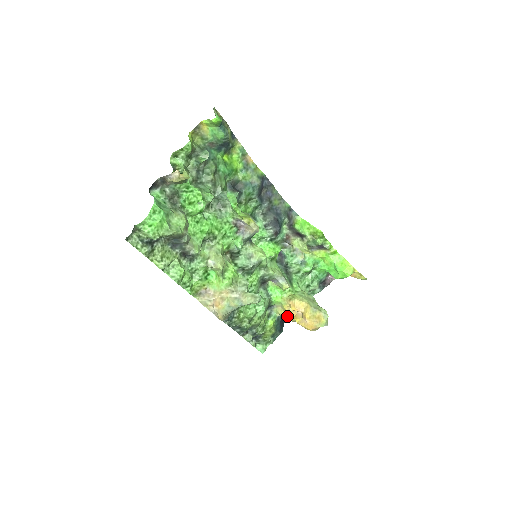
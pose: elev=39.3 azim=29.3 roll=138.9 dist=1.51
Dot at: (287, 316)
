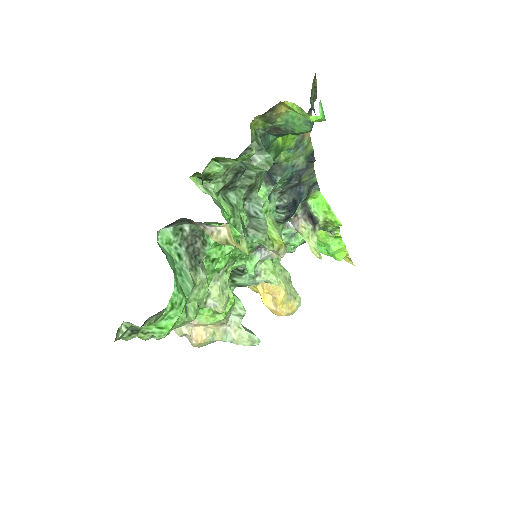
Dot at: (251, 287)
